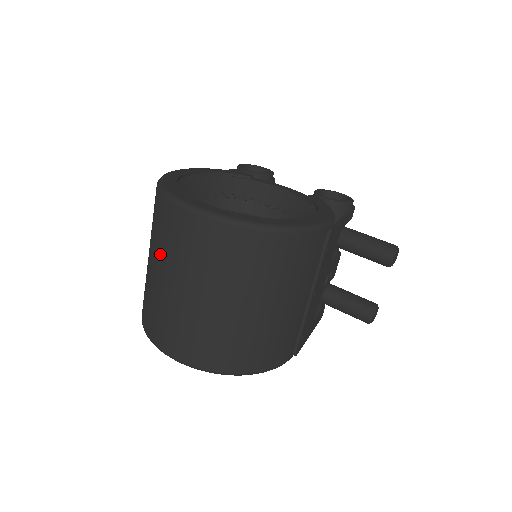
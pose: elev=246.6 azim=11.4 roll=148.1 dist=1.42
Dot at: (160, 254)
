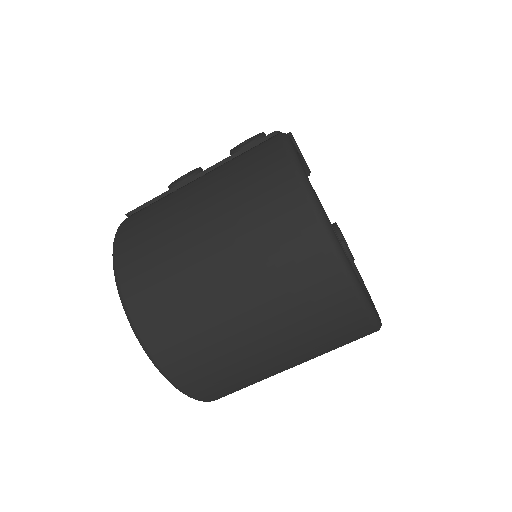
Dot at: (251, 267)
